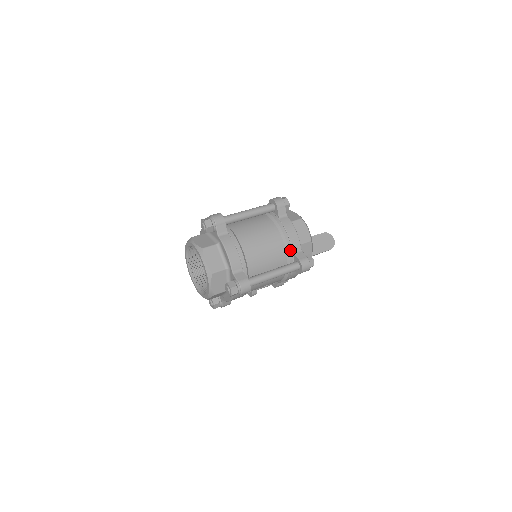
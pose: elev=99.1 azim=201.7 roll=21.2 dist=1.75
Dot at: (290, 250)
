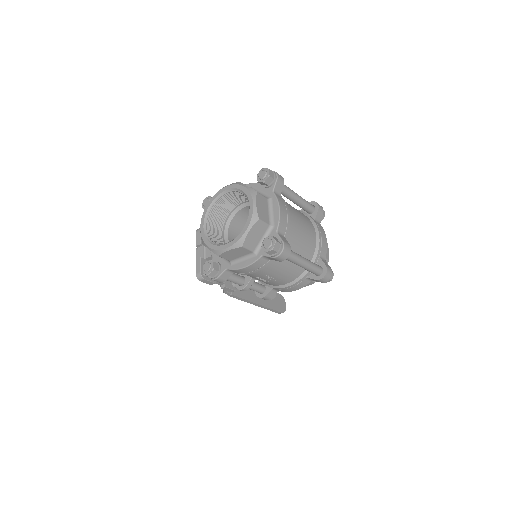
Dot at: (319, 252)
